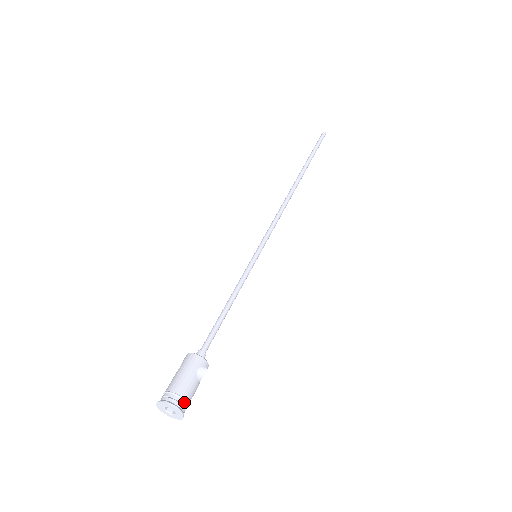
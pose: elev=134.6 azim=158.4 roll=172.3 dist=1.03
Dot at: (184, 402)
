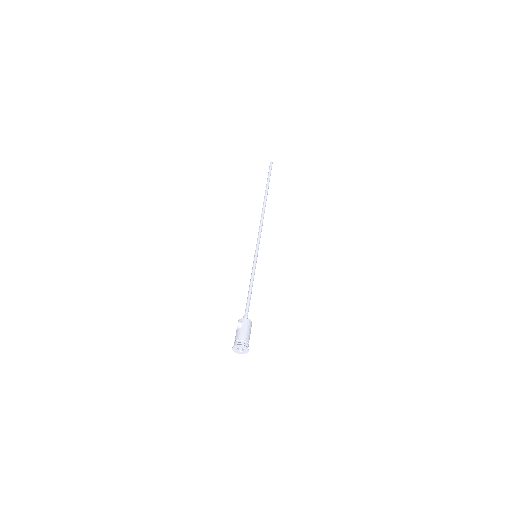
Dot at: (248, 346)
